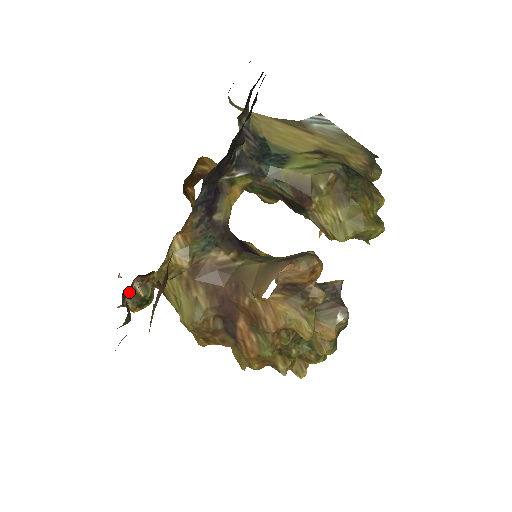
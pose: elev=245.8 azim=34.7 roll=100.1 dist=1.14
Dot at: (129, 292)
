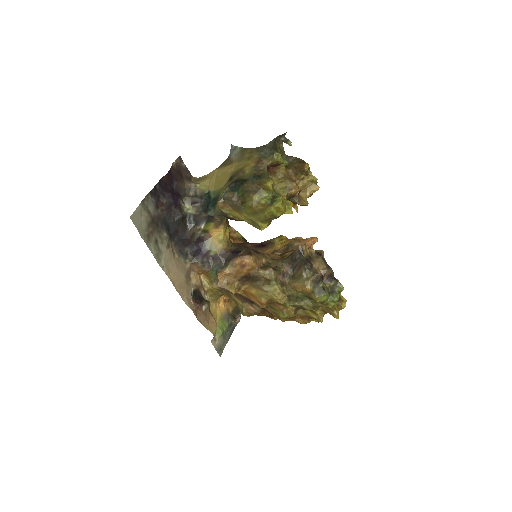
Dot at: occluded
